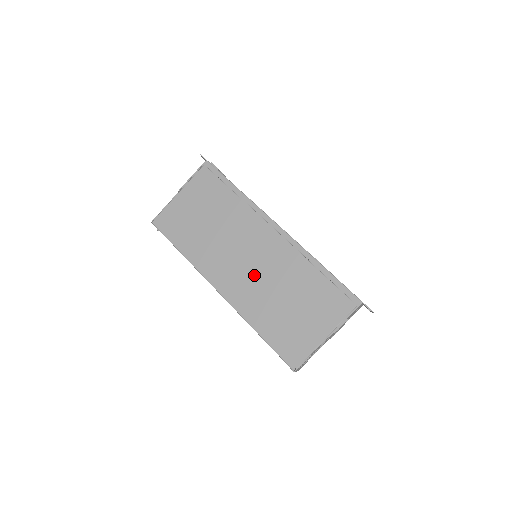
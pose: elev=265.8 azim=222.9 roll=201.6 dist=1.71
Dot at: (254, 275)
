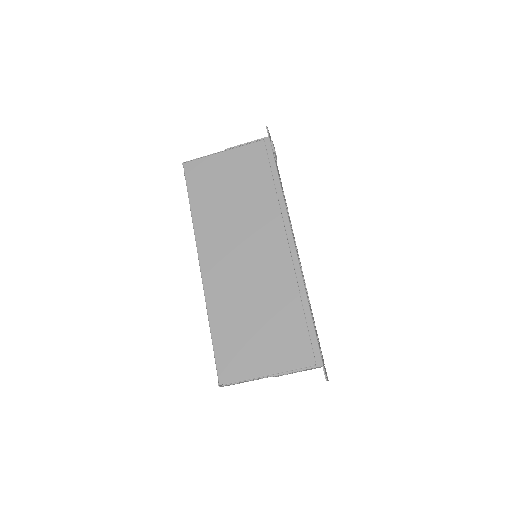
Dot at: (242, 273)
